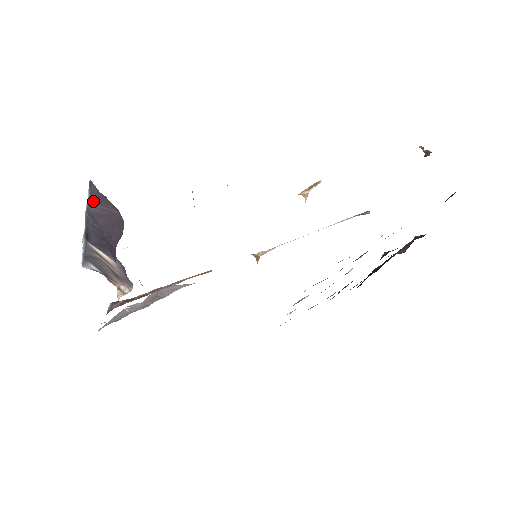
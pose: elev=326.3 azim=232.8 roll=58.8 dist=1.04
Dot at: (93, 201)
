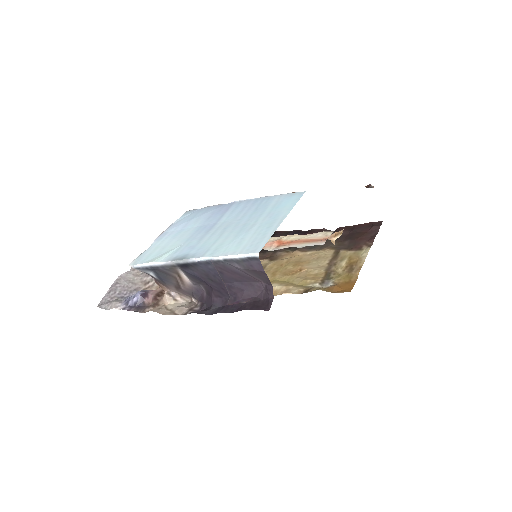
Dot at: (239, 264)
